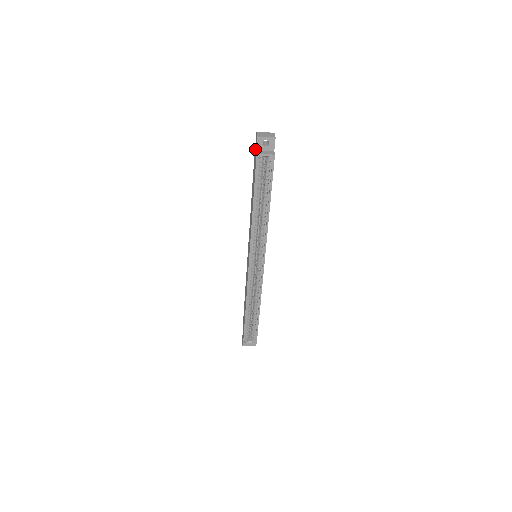
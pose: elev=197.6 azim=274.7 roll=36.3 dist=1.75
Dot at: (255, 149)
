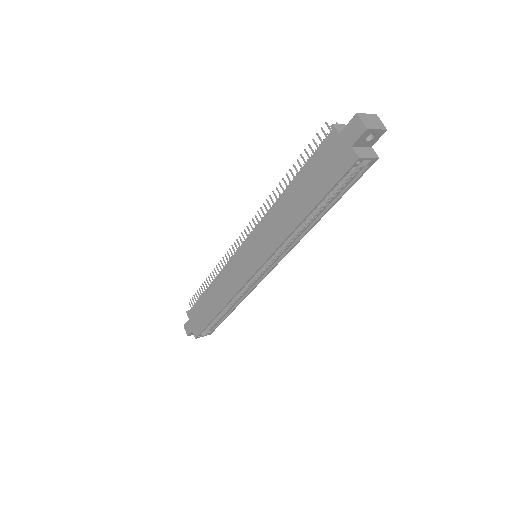
Dot at: (341, 138)
